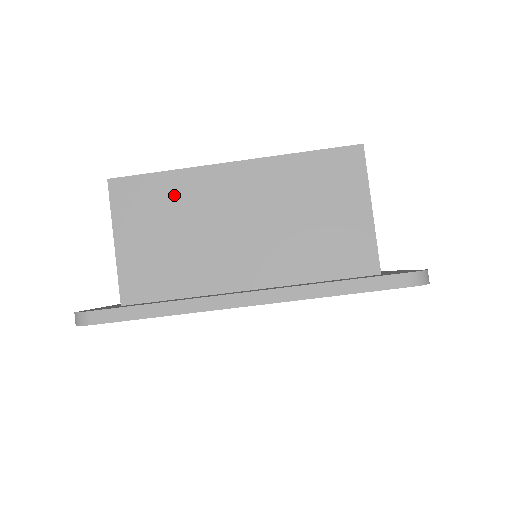
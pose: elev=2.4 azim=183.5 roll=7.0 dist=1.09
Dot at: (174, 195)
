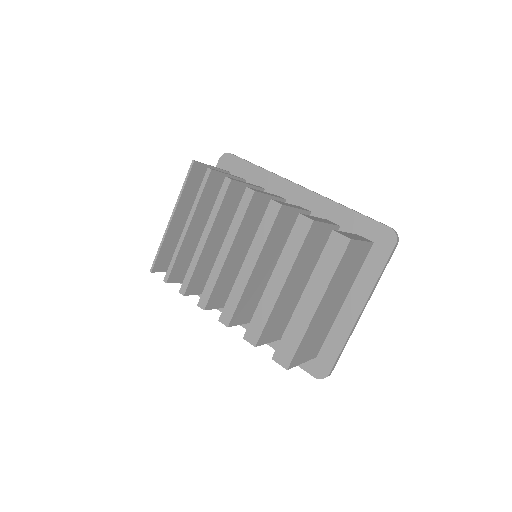
Dot at: (309, 337)
